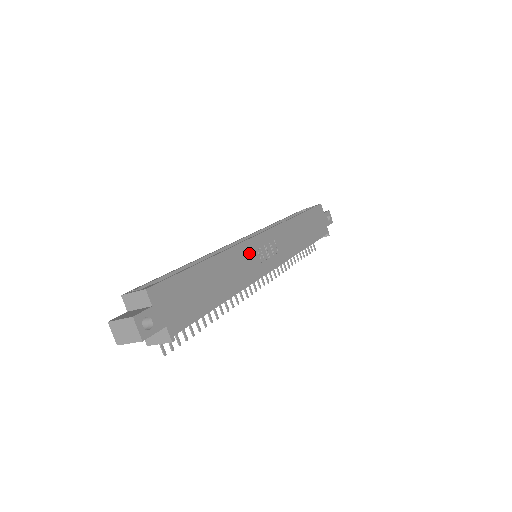
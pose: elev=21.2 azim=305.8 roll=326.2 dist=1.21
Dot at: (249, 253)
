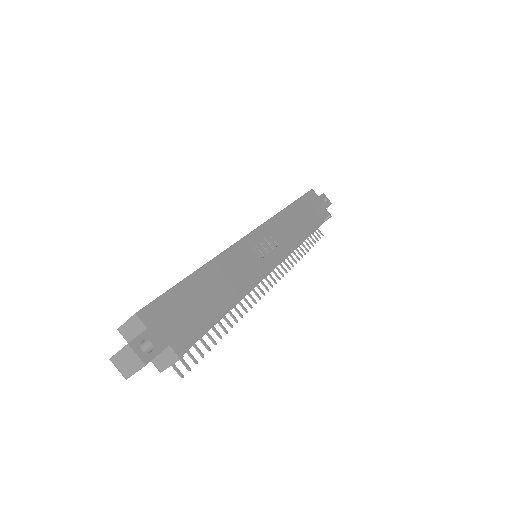
Dot at: (244, 253)
